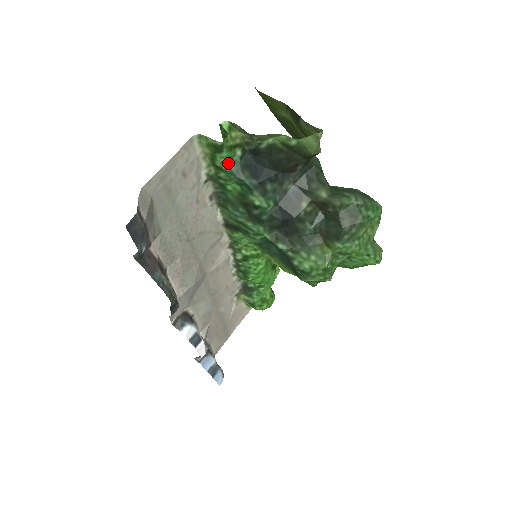
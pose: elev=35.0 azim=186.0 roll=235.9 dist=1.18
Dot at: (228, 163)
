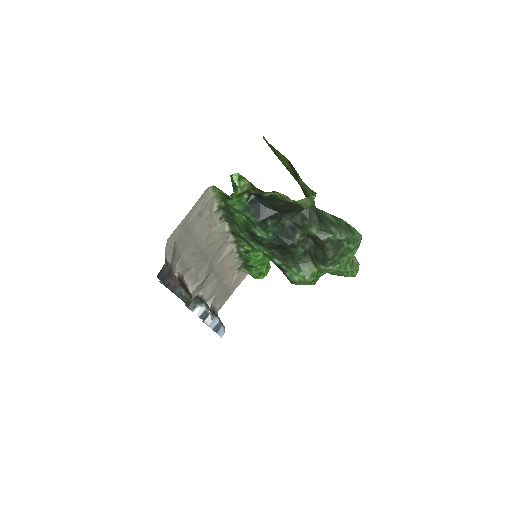
Dot at: (236, 204)
